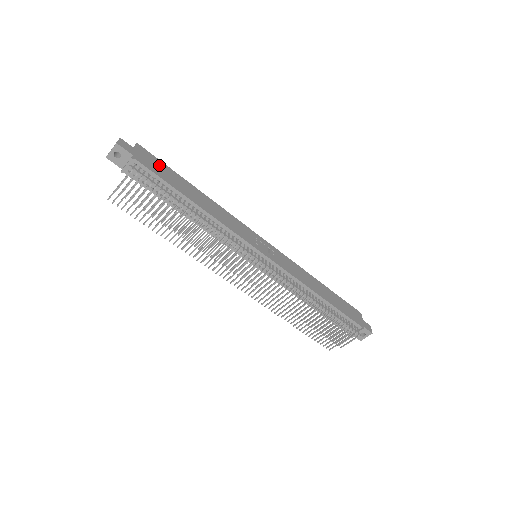
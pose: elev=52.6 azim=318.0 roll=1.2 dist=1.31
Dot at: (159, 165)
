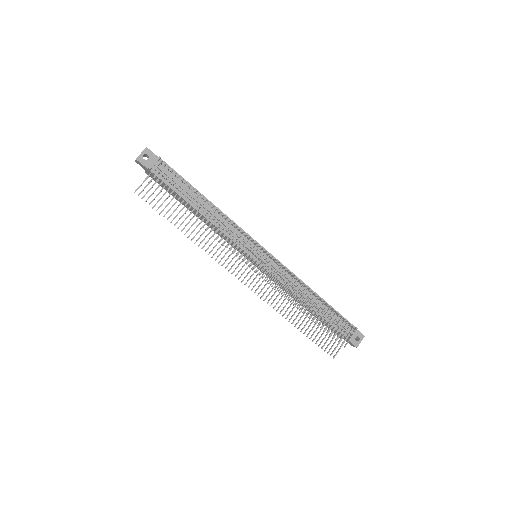
Dot at: occluded
